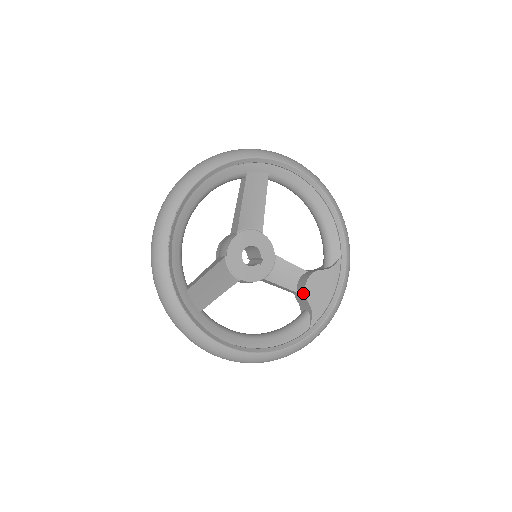
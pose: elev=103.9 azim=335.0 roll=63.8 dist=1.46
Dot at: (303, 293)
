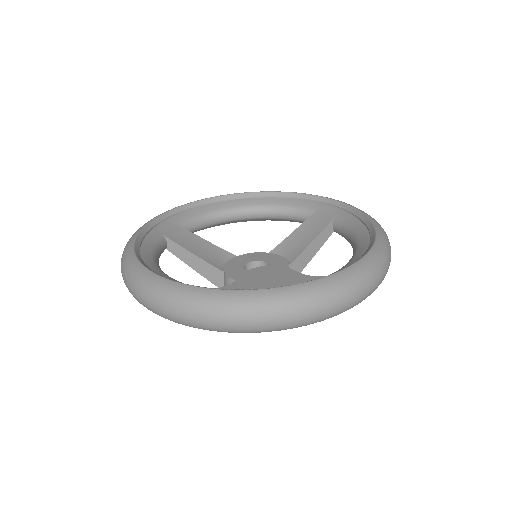
Dot at: occluded
